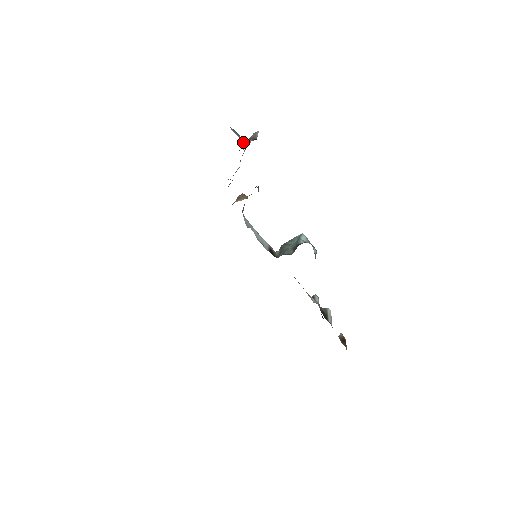
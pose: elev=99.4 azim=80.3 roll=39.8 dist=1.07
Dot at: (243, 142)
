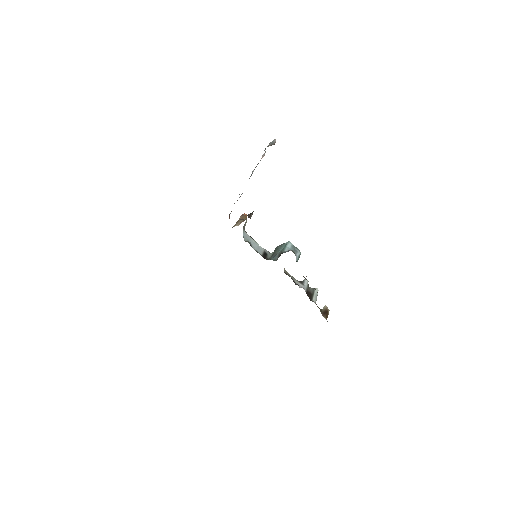
Dot at: occluded
